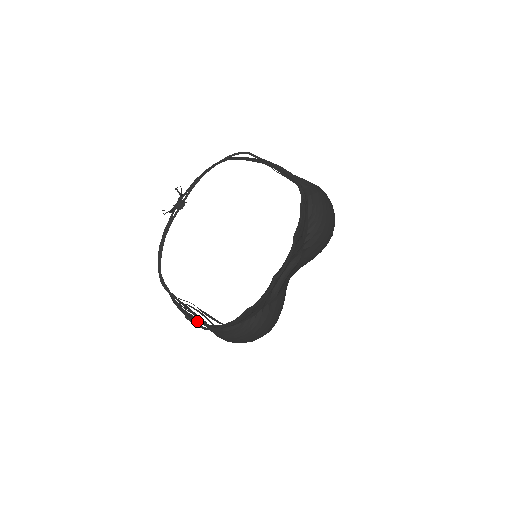
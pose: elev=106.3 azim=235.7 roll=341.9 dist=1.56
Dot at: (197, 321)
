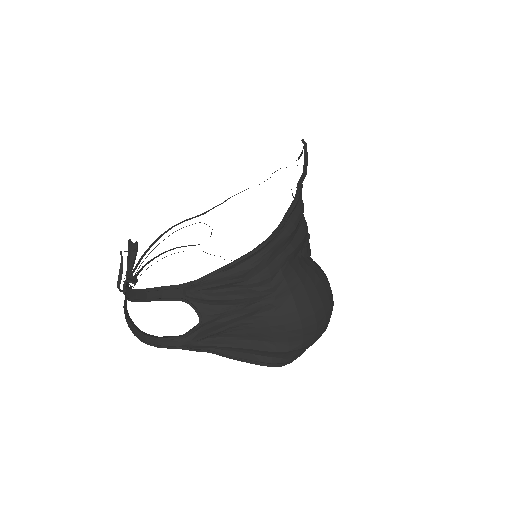
Dot at: (245, 268)
